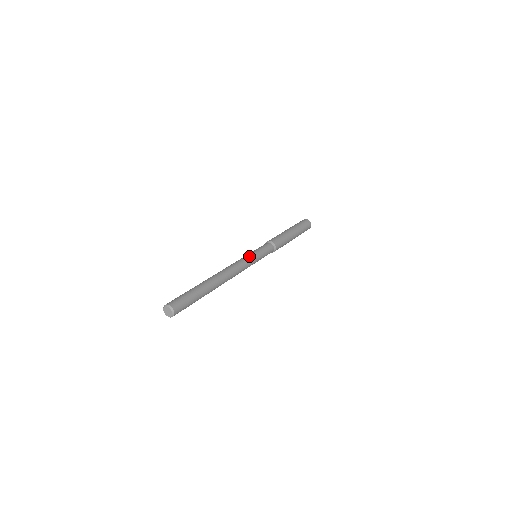
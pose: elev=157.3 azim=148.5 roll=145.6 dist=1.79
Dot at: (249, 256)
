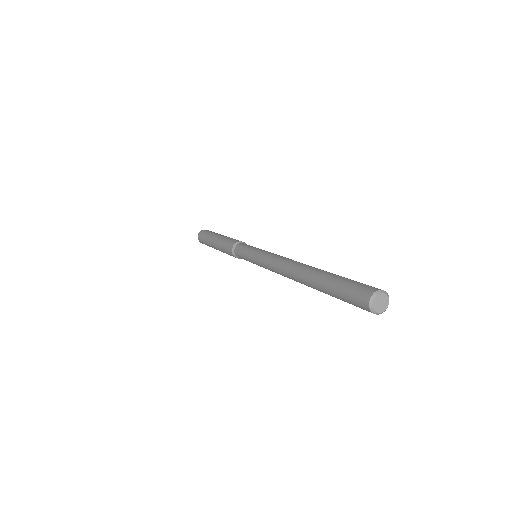
Dot at: (264, 251)
